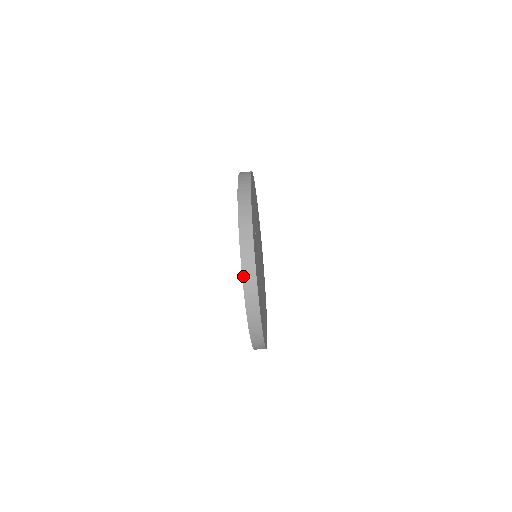
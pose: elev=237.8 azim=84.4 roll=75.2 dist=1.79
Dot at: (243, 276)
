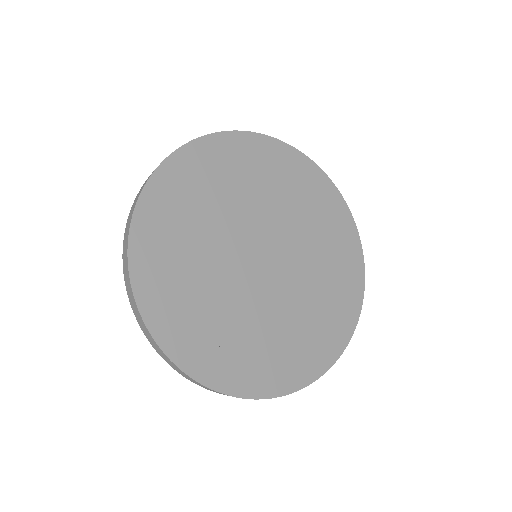
Dot at: (179, 373)
